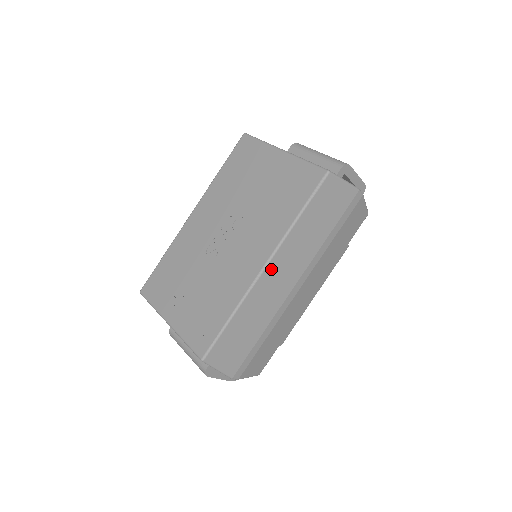
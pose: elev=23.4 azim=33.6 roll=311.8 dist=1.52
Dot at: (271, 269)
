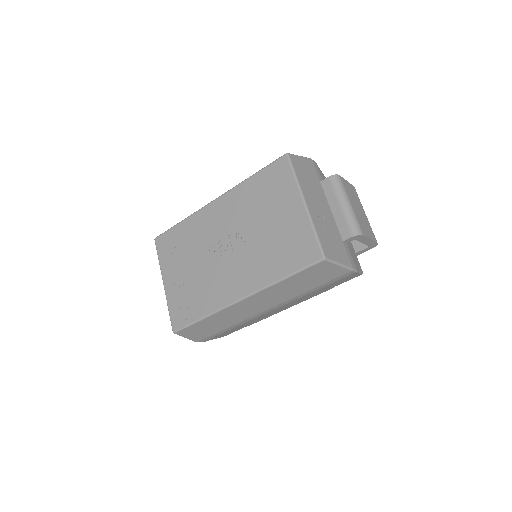
Dot at: (247, 301)
